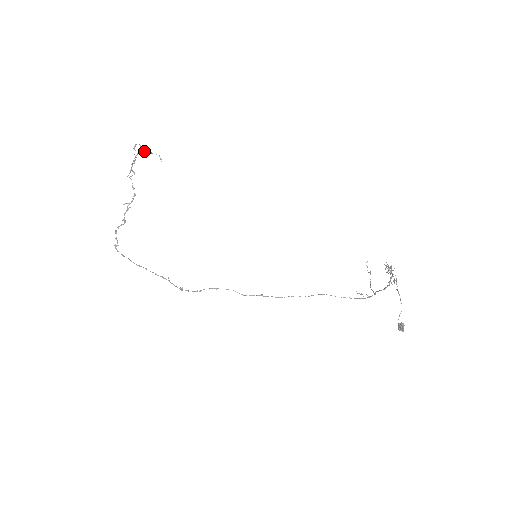
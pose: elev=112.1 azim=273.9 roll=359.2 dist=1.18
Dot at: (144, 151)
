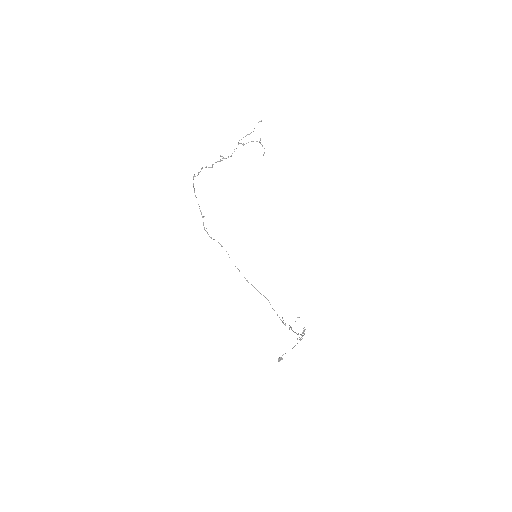
Dot at: (260, 142)
